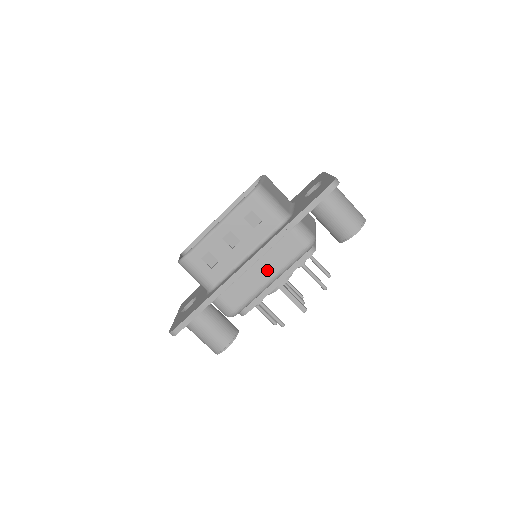
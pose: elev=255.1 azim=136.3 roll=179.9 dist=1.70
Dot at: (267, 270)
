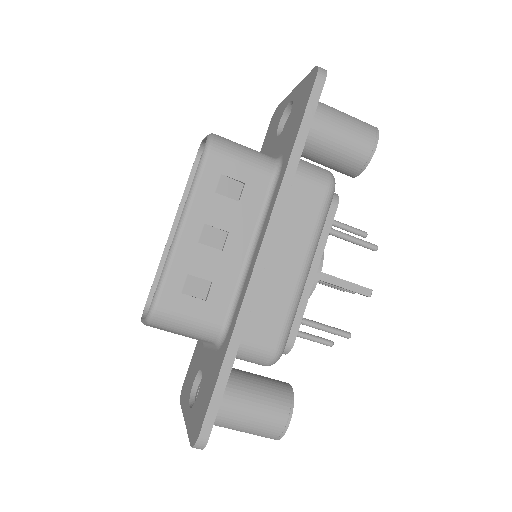
Dot at: (292, 254)
